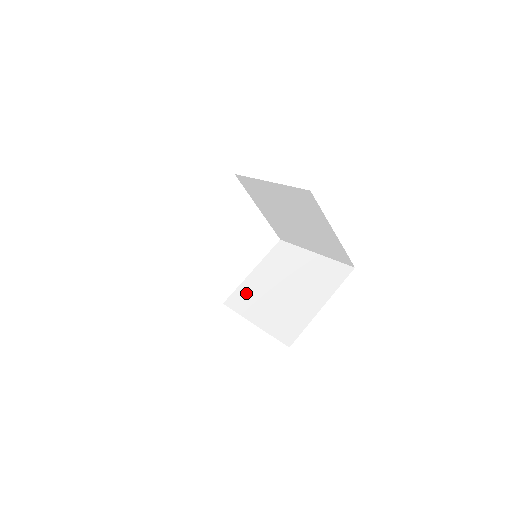
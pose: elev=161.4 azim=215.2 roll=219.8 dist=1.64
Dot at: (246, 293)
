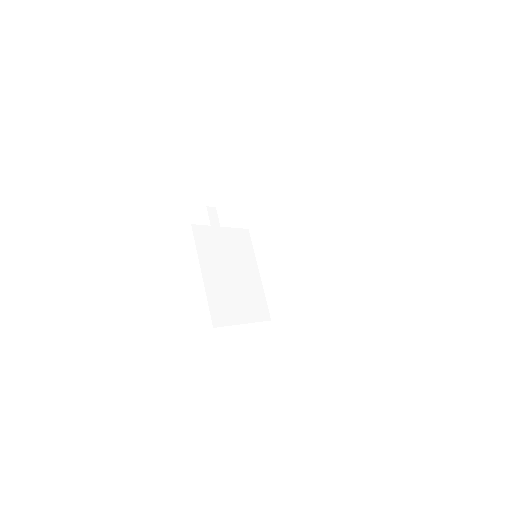
Dot at: (265, 236)
